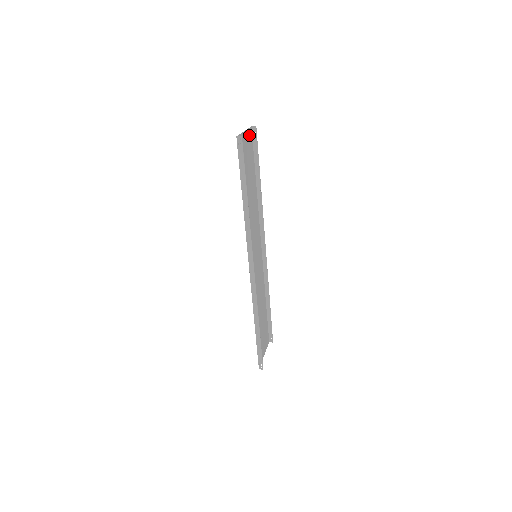
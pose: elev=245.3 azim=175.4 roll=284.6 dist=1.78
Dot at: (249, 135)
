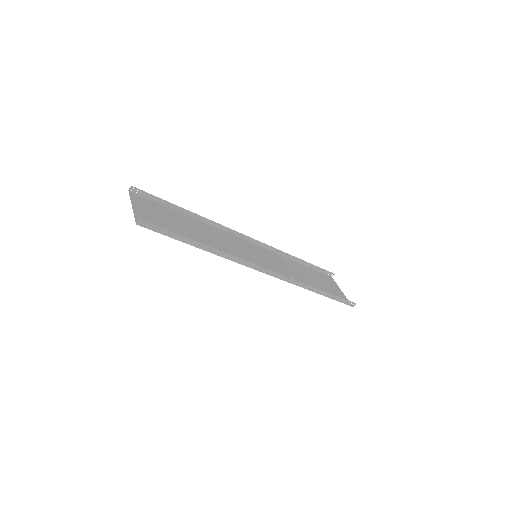
Dot at: (137, 200)
